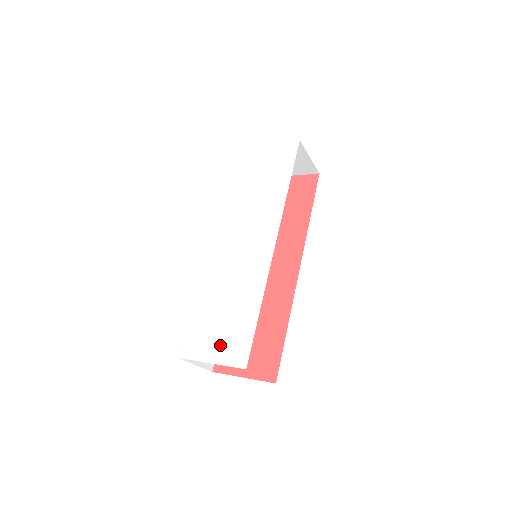
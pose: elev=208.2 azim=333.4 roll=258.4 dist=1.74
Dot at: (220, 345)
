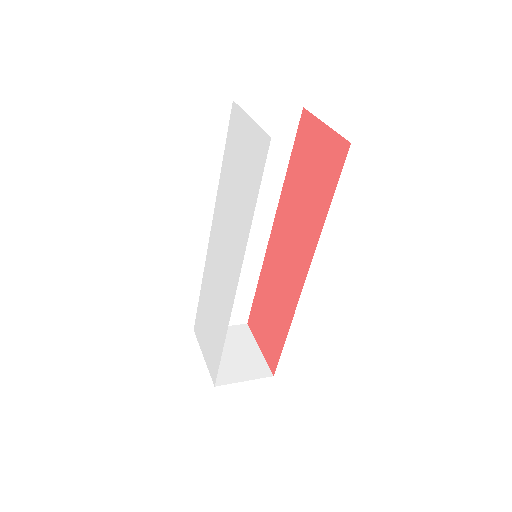
Dot at: (207, 348)
